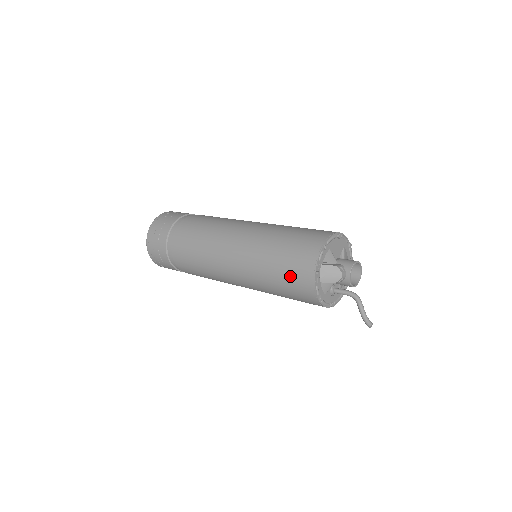
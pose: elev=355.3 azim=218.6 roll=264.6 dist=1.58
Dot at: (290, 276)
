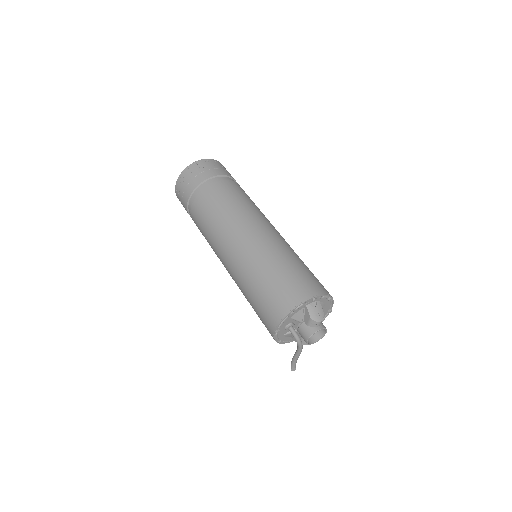
Dot at: (294, 280)
